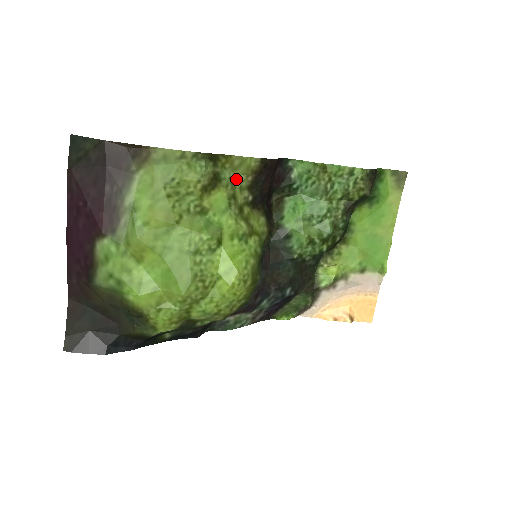
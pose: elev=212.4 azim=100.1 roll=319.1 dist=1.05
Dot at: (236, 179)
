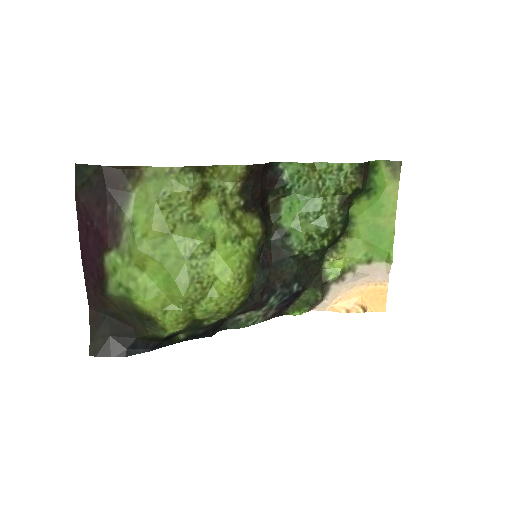
Dot at: (226, 187)
